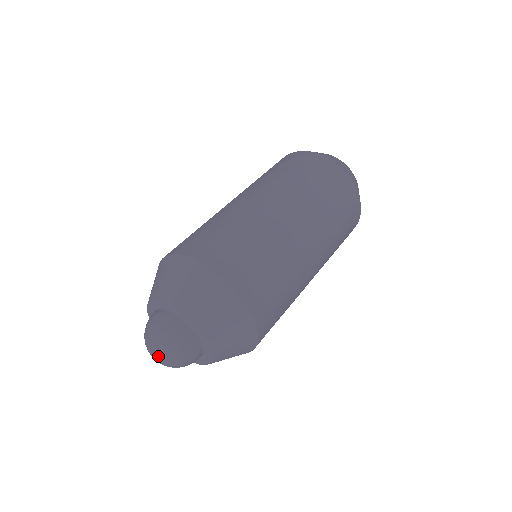
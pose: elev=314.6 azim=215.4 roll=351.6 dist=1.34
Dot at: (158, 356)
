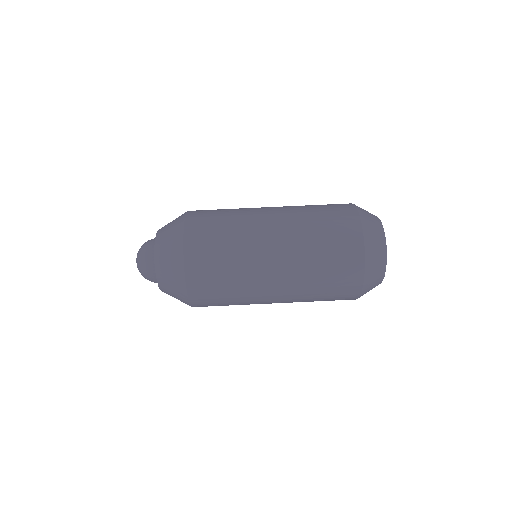
Dot at: (136, 261)
